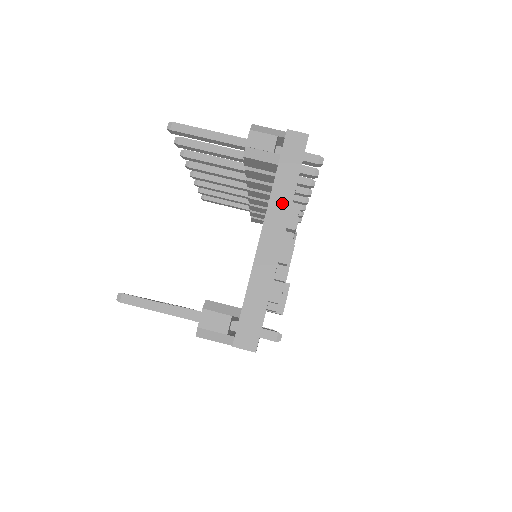
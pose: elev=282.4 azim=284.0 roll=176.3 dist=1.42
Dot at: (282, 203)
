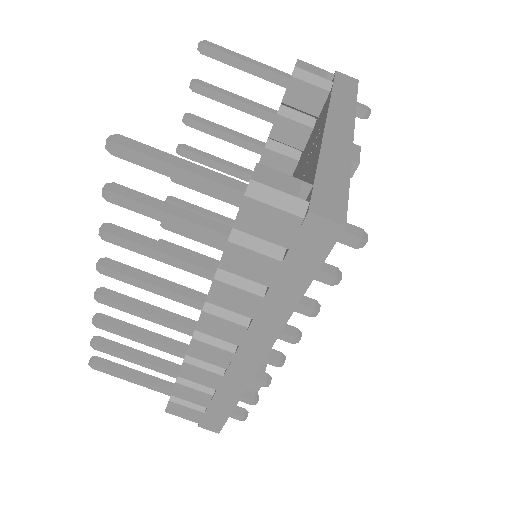
Dot at: (344, 110)
